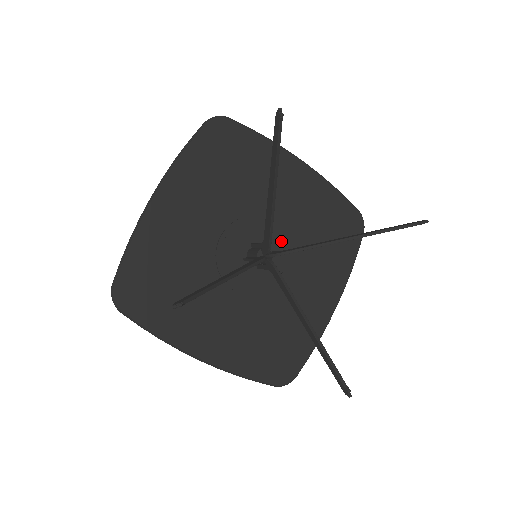
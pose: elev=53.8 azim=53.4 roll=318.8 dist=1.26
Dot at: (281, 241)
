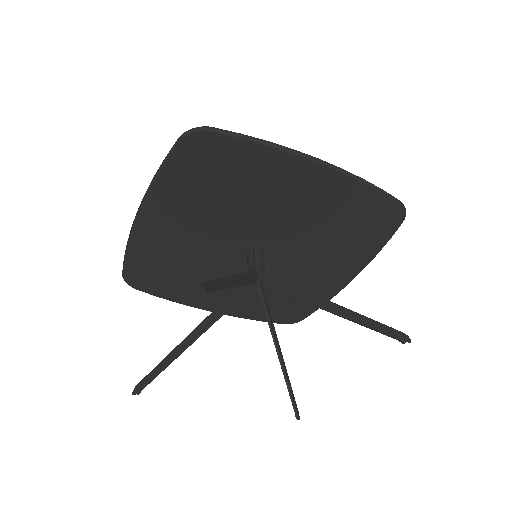
Dot at: (287, 239)
